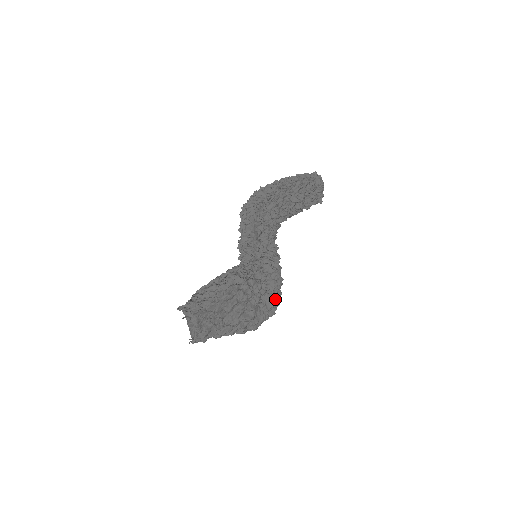
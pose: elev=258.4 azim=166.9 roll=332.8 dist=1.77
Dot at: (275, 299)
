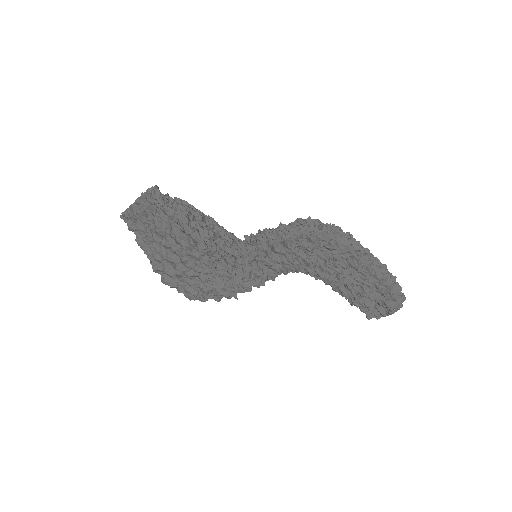
Dot at: (204, 295)
